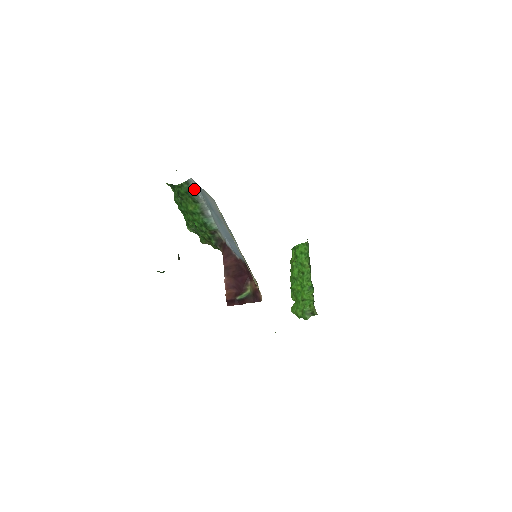
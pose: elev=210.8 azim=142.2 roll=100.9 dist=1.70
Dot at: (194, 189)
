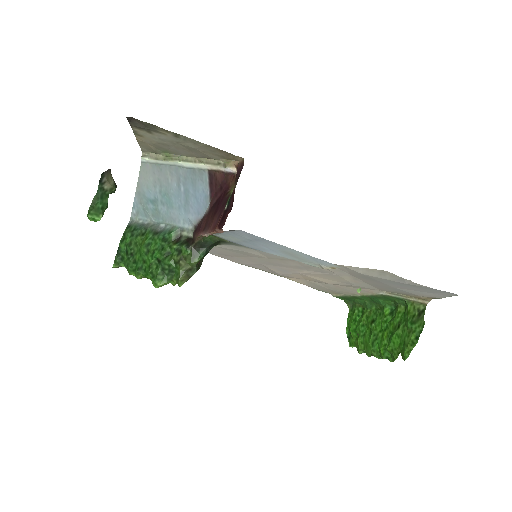
Dot at: (137, 224)
